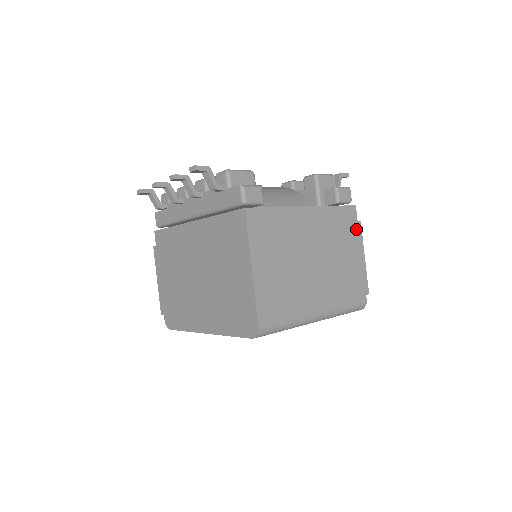
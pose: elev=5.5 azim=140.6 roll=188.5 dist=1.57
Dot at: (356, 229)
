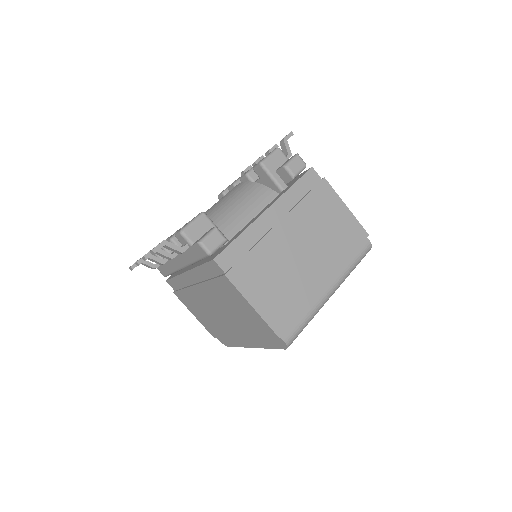
Dot at: (324, 189)
